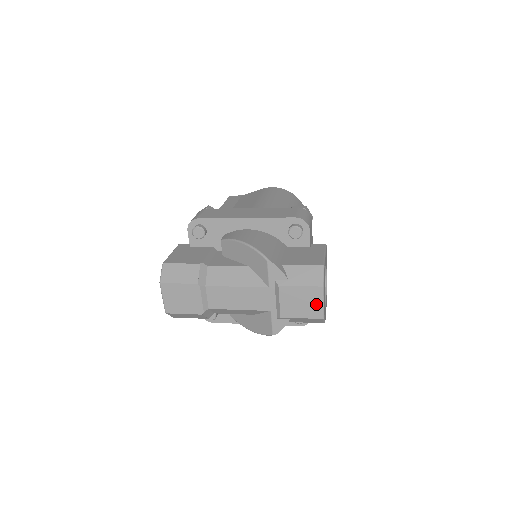
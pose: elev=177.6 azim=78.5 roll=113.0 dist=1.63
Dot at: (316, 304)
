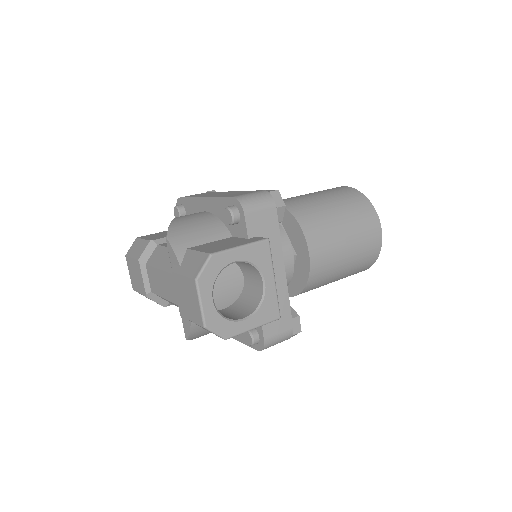
Dot at: (196, 304)
